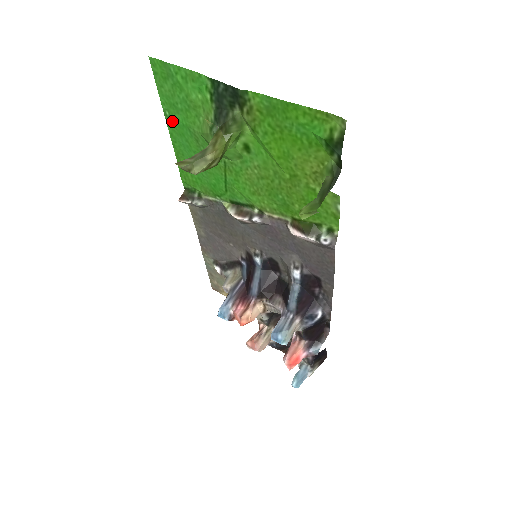
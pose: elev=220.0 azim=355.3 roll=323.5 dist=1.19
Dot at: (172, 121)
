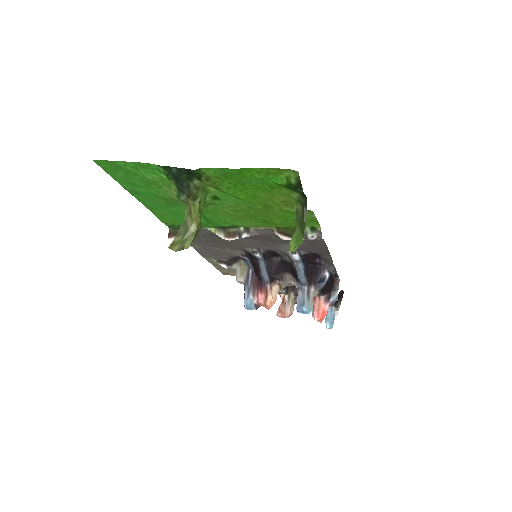
Dot at: (135, 192)
